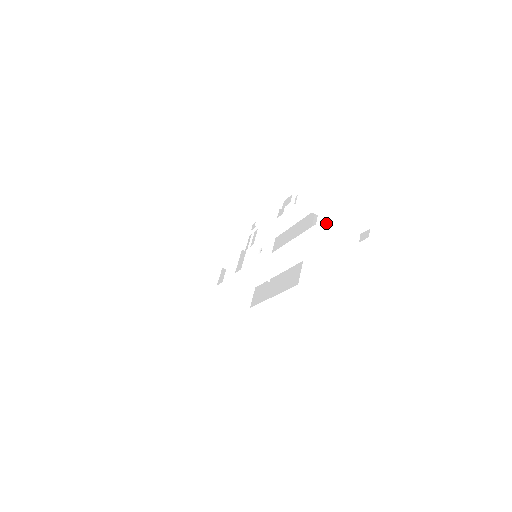
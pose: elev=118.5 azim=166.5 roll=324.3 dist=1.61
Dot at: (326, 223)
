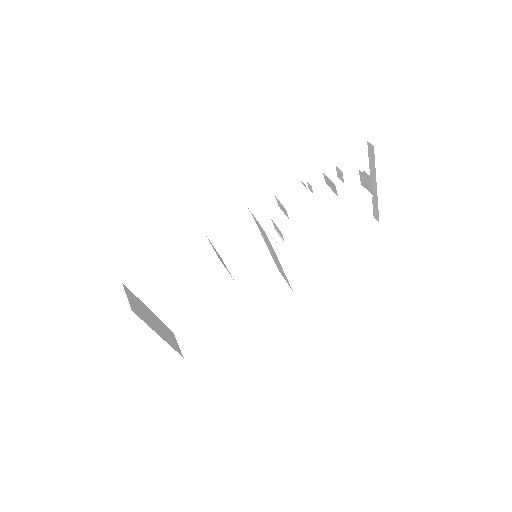
Dot at: occluded
